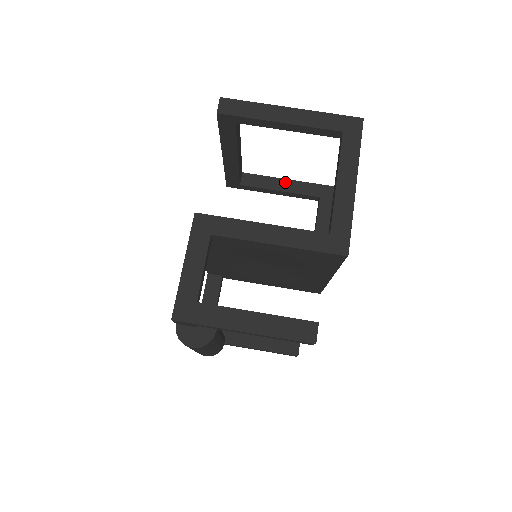
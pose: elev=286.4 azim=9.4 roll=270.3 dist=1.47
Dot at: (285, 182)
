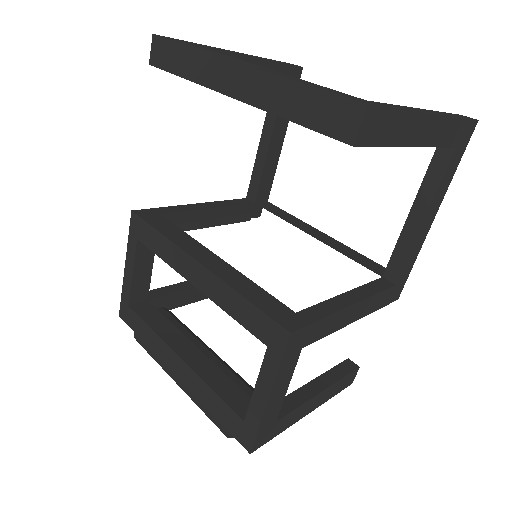
Dot at: occluded
